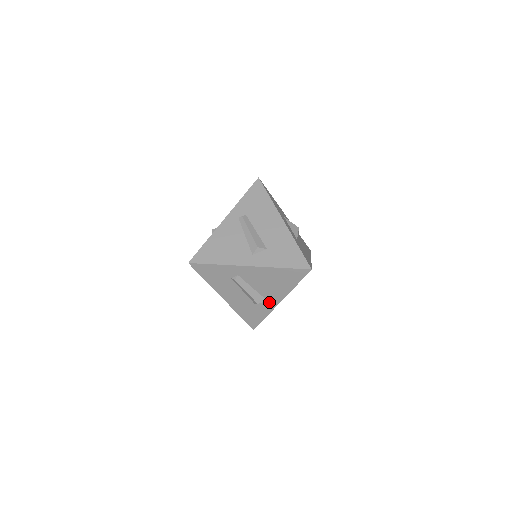
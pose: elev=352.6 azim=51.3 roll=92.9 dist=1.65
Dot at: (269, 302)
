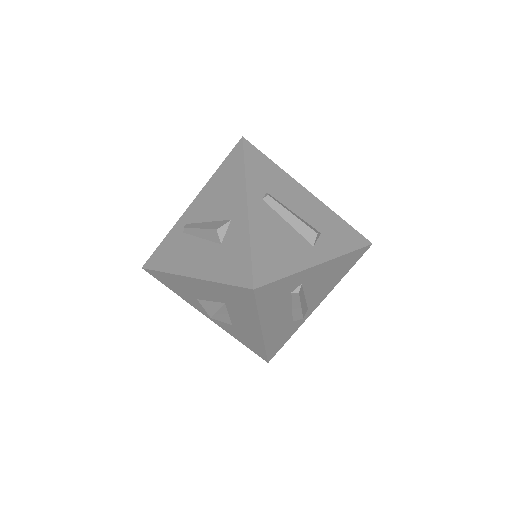
Dot at: (308, 311)
